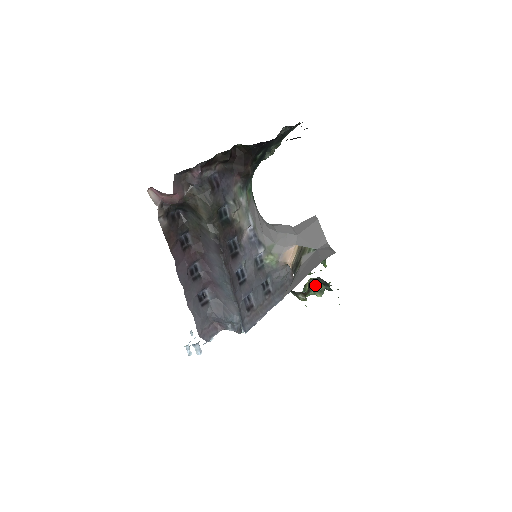
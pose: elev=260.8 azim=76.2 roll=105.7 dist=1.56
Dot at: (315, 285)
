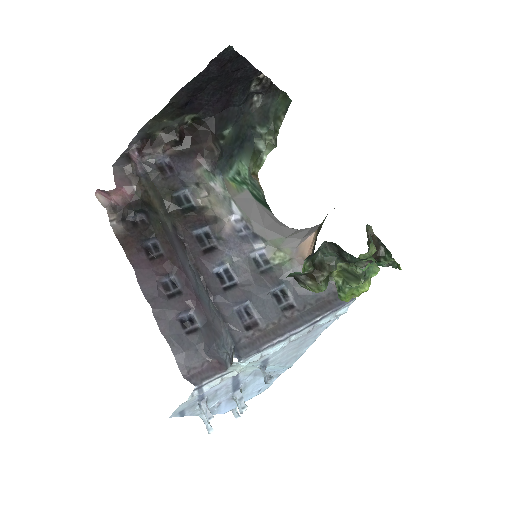
Dot at: (348, 273)
